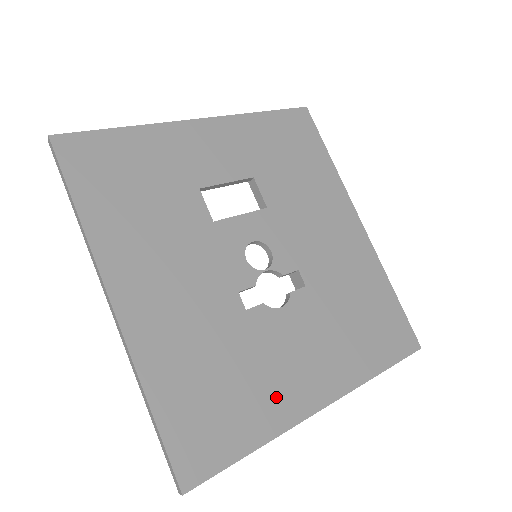
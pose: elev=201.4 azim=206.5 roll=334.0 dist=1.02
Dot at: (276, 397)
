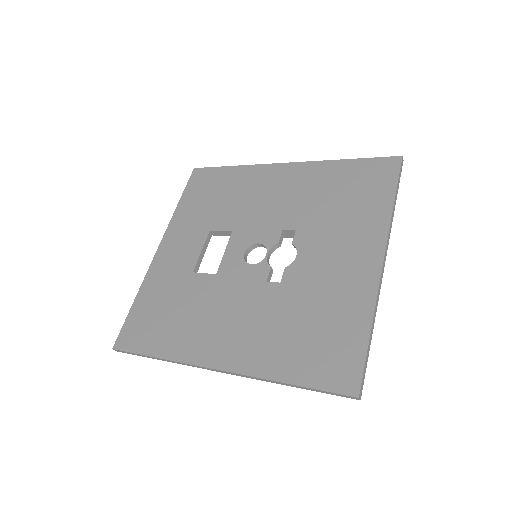
Dot at: (349, 293)
